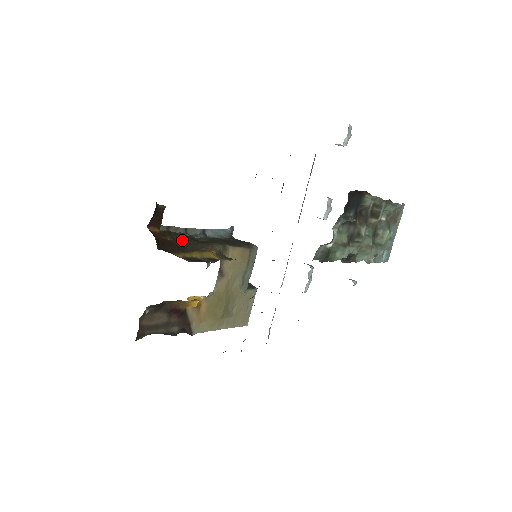
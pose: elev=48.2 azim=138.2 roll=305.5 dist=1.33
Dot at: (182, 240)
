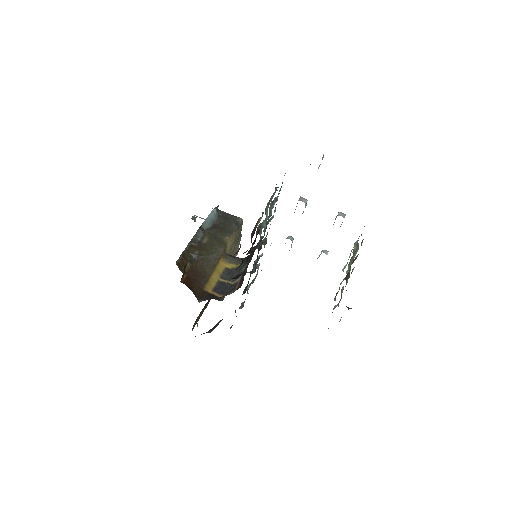
Dot at: (196, 258)
